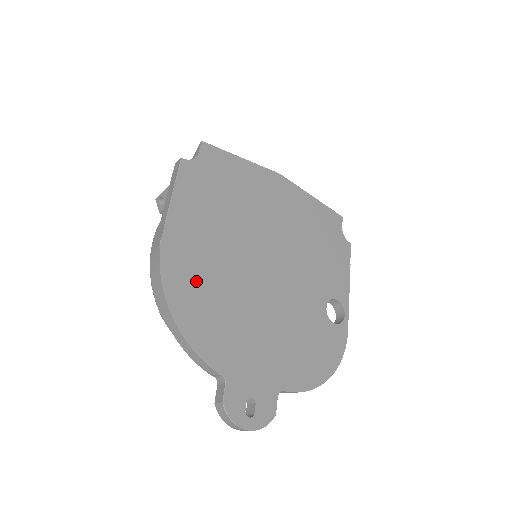
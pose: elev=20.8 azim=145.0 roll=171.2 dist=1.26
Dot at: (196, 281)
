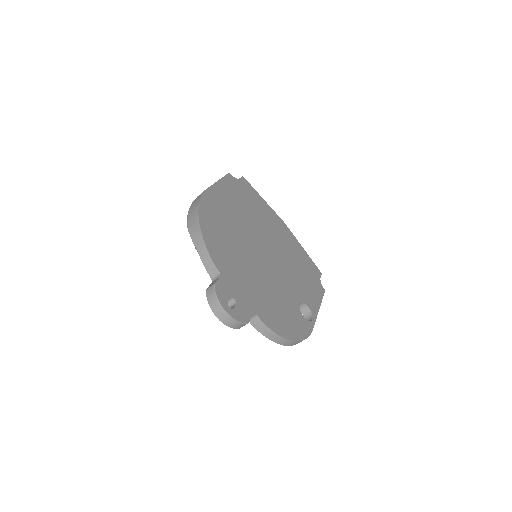
Dot at: (219, 221)
